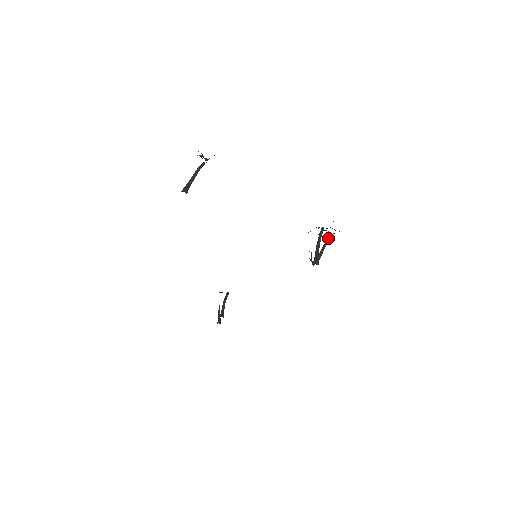
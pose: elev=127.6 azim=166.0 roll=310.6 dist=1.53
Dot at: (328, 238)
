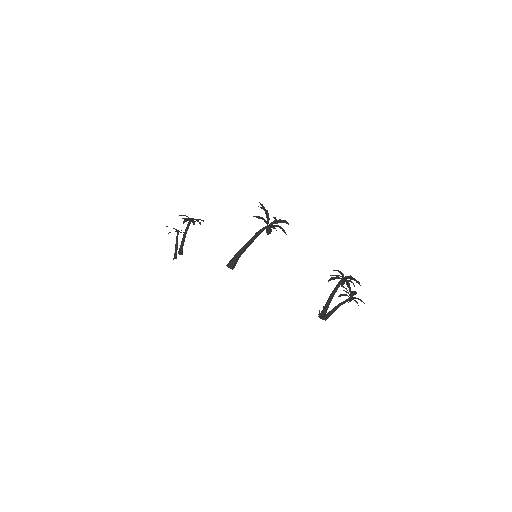
Dot at: (347, 300)
